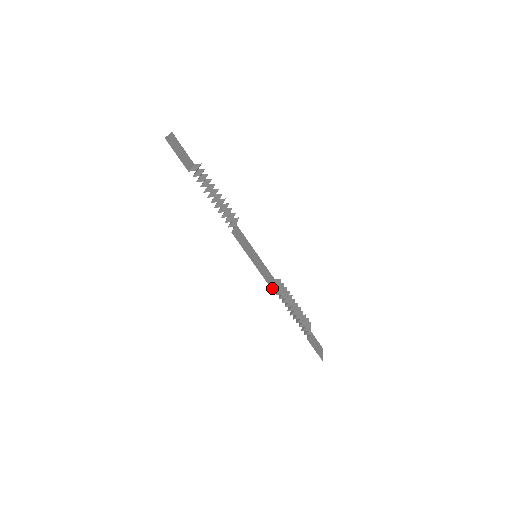
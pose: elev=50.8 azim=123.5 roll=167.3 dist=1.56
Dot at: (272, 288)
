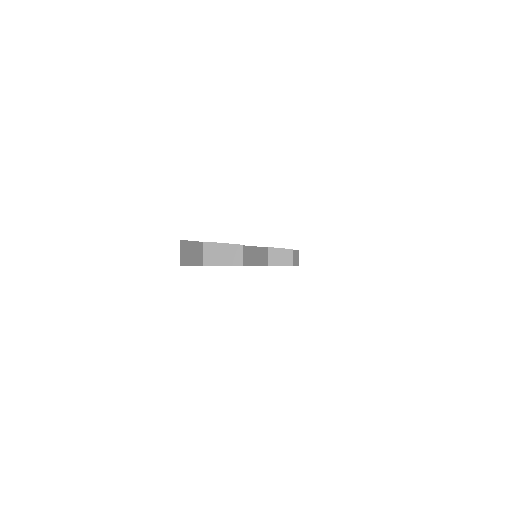
Dot at: (267, 263)
